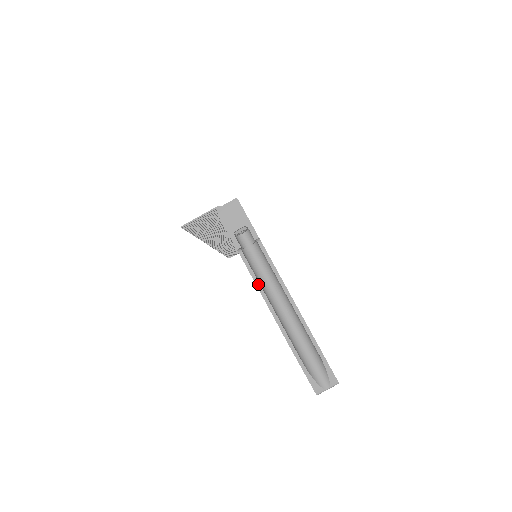
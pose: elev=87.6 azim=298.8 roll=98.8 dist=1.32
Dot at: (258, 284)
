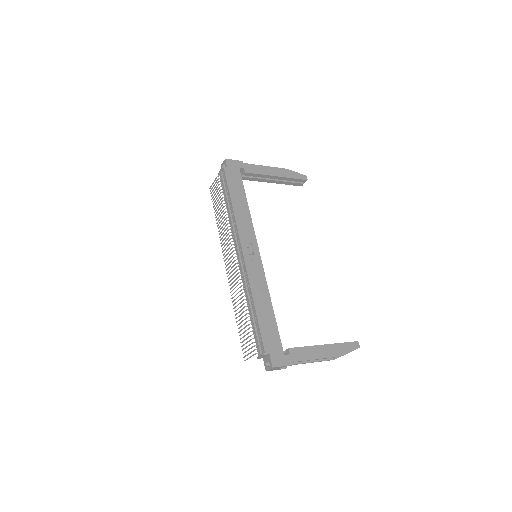
Dot at: occluded
